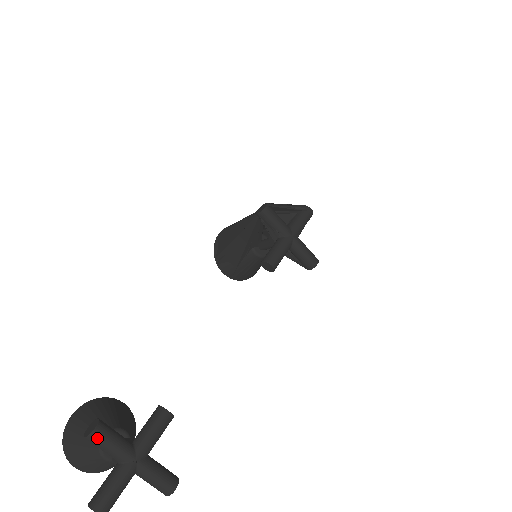
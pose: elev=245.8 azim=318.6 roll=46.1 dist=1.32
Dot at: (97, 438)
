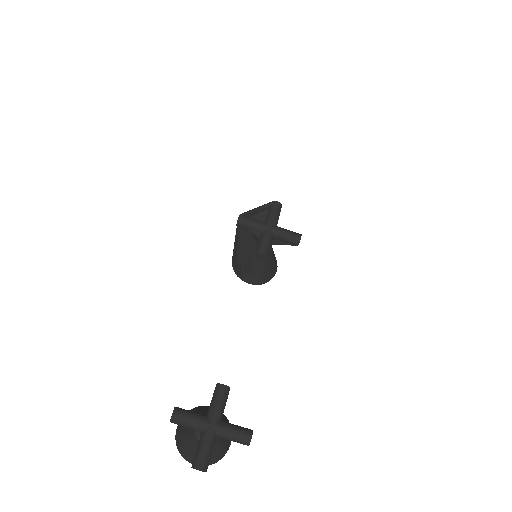
Dot at: (177, 418)
